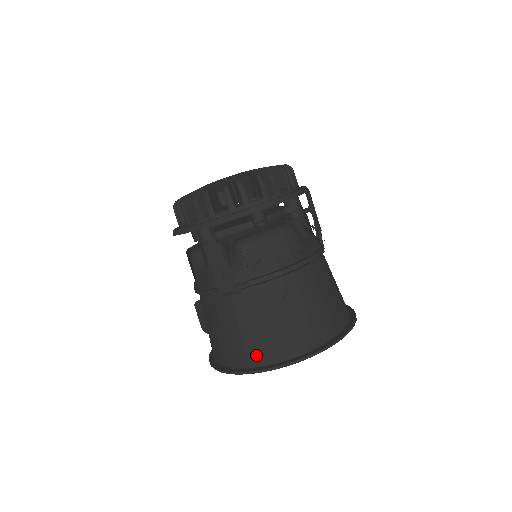
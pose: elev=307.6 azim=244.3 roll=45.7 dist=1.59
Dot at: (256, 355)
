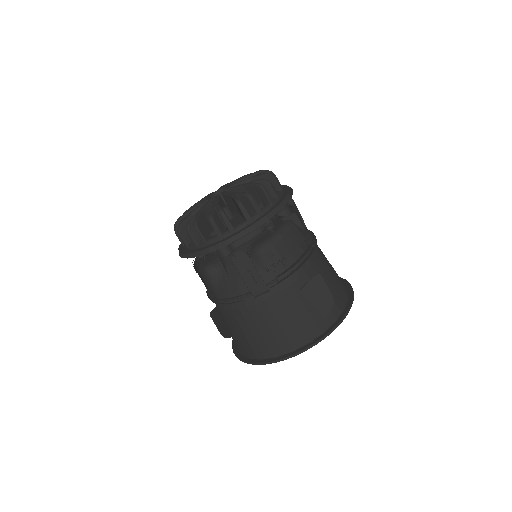
Dot at: (296, 338)
